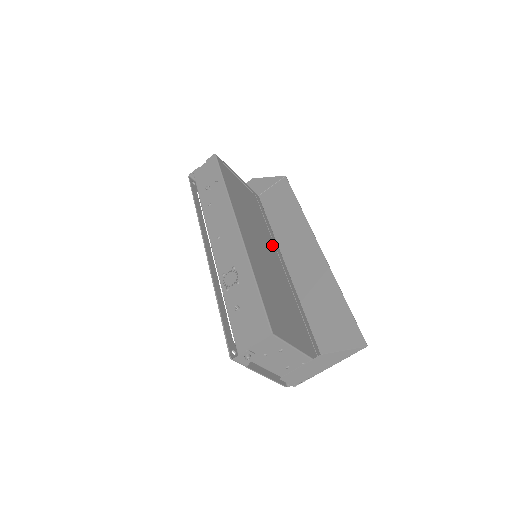
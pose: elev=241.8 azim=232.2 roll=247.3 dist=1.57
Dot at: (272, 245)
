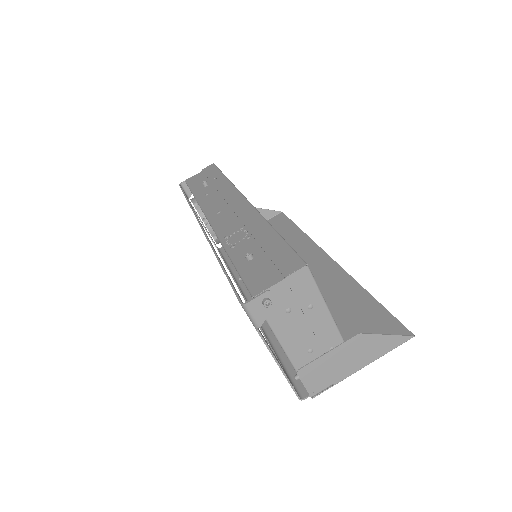
Dot at: occluded
